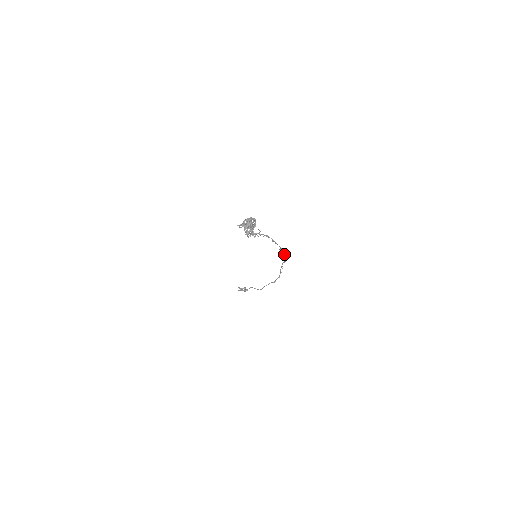
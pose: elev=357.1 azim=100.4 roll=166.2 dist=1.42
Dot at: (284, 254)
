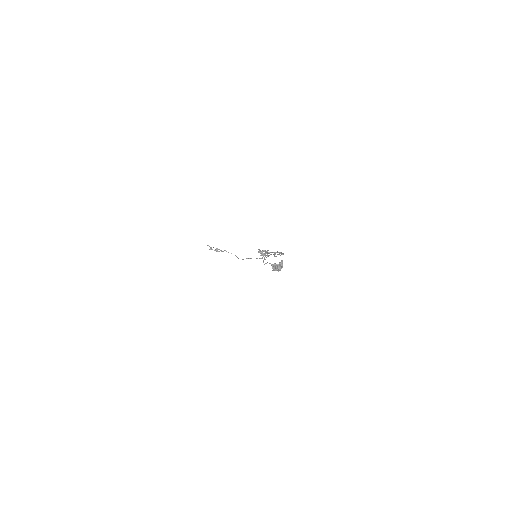
Dot at: occluded
